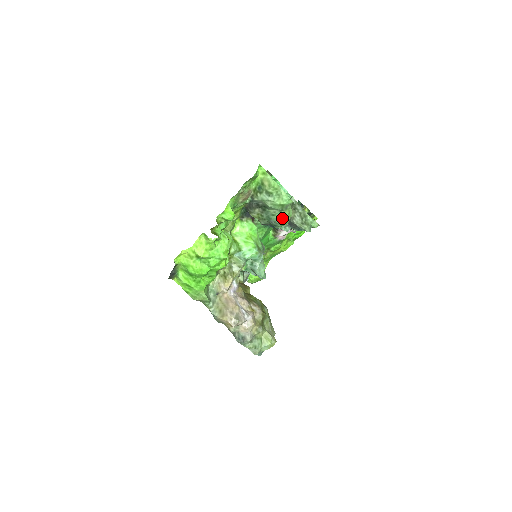
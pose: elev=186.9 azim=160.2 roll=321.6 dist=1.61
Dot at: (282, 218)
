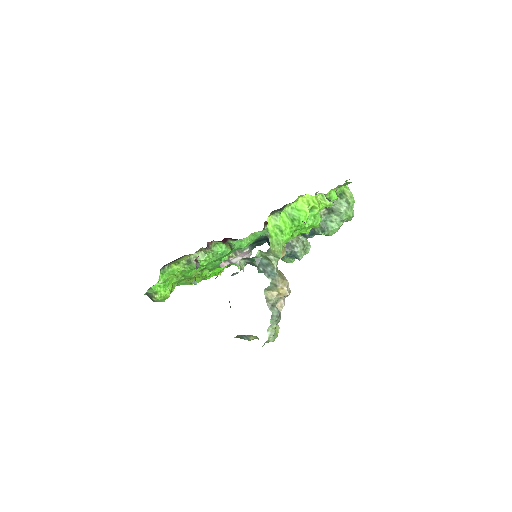
Dot at: (338, 227)
